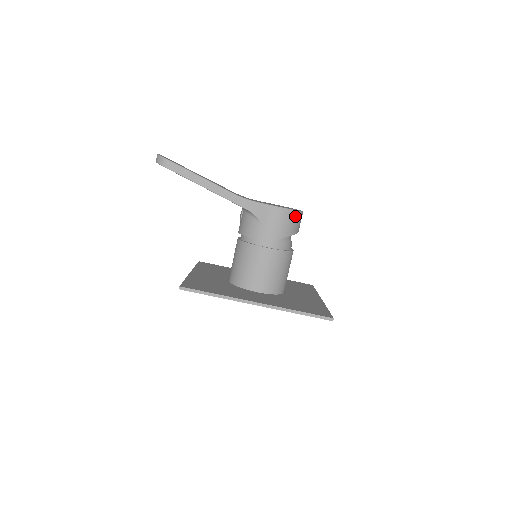
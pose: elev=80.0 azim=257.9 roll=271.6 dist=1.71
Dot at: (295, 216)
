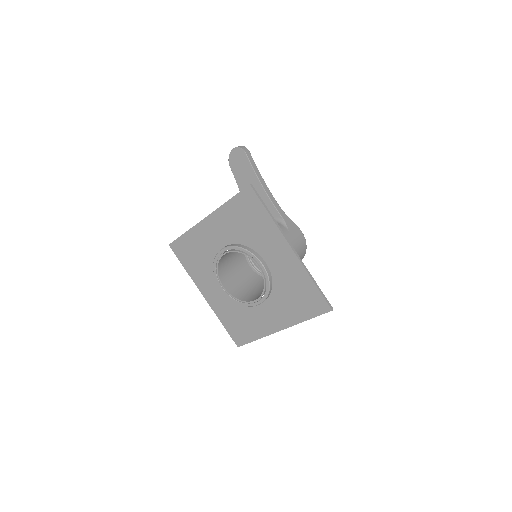
Dot at: (304, 252)
